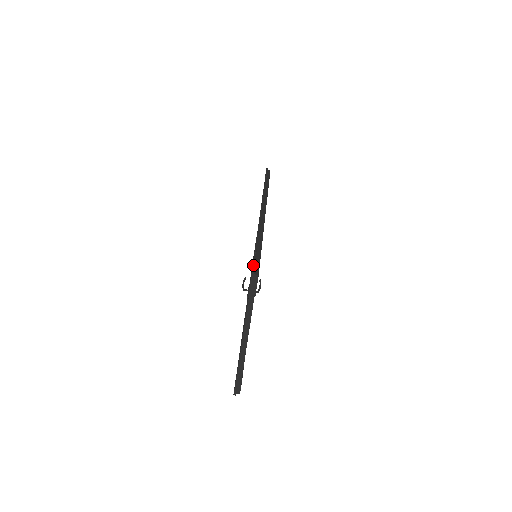
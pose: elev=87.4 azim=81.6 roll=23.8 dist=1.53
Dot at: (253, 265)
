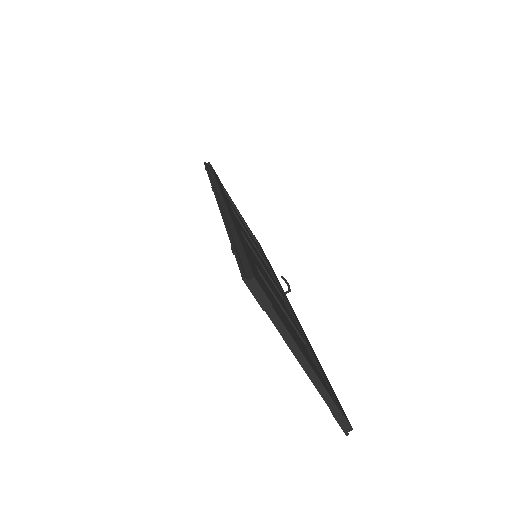
Dot at: (240, 270)
